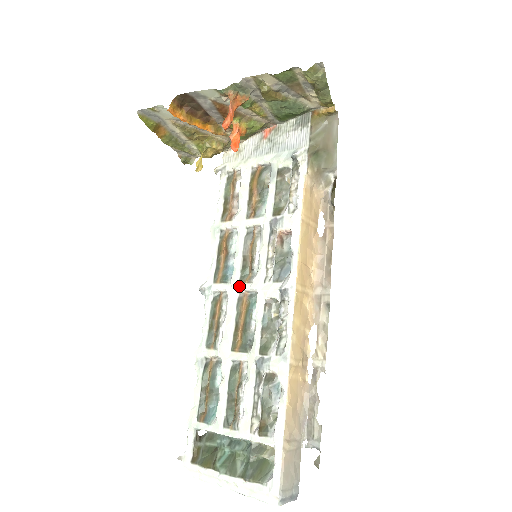
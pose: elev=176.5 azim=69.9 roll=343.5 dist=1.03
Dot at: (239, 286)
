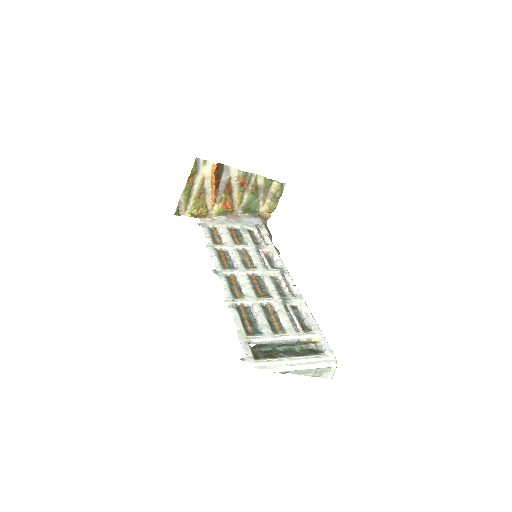
Dot at: (246, 270)
